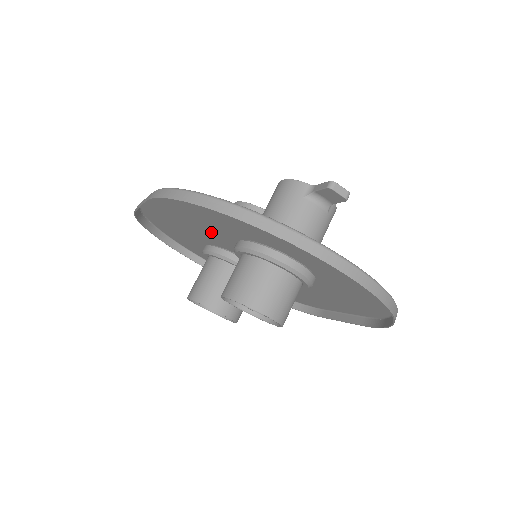
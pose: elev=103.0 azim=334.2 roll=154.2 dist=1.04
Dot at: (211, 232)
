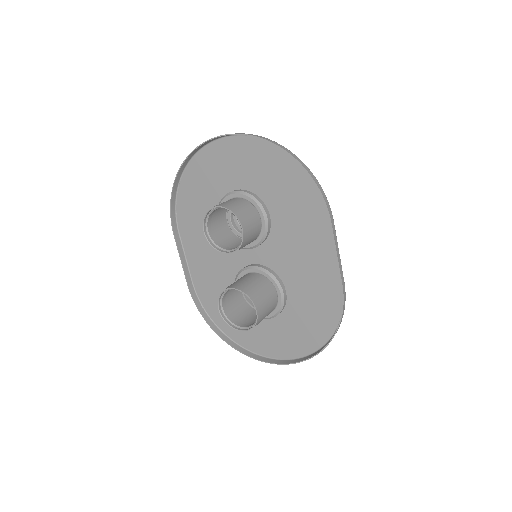
Dot at: occluded
